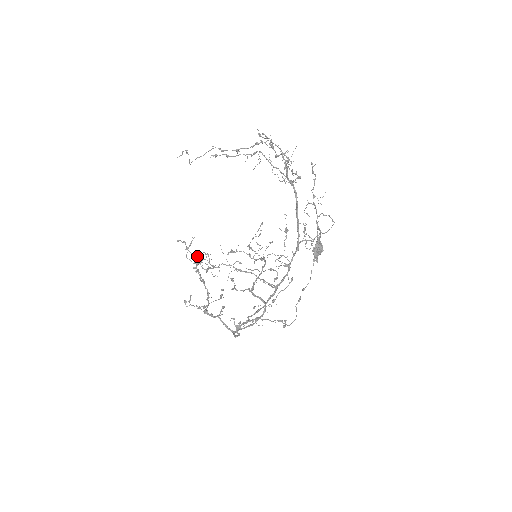
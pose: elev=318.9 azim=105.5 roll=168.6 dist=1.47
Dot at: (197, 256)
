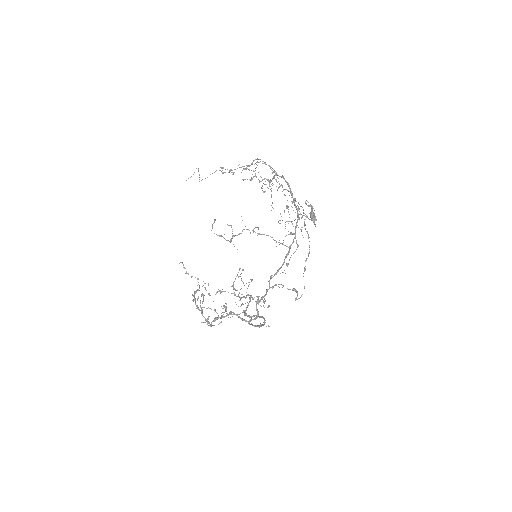
Dot at: (197, 278)
